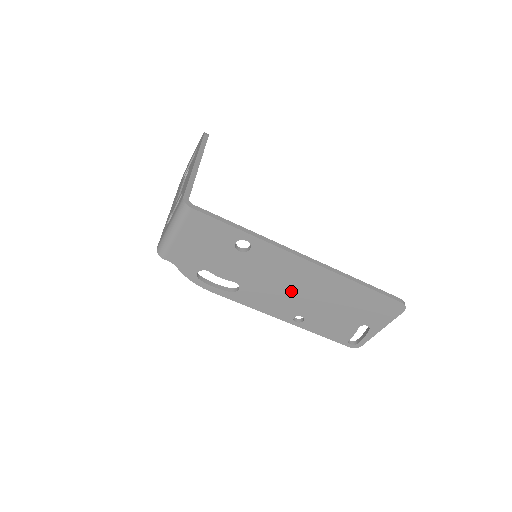
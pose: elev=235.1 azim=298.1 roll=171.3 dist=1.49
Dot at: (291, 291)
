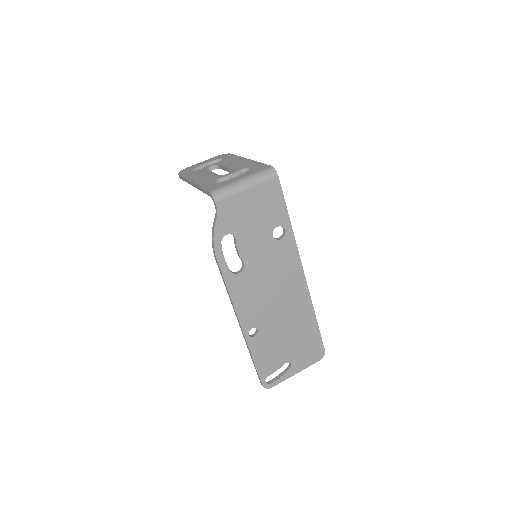
Dot at: (272, 298)
